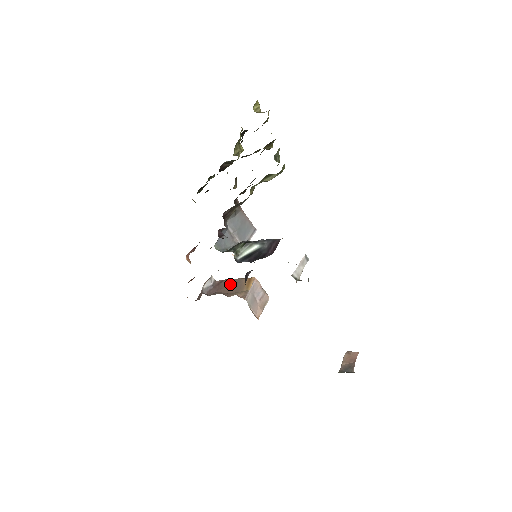
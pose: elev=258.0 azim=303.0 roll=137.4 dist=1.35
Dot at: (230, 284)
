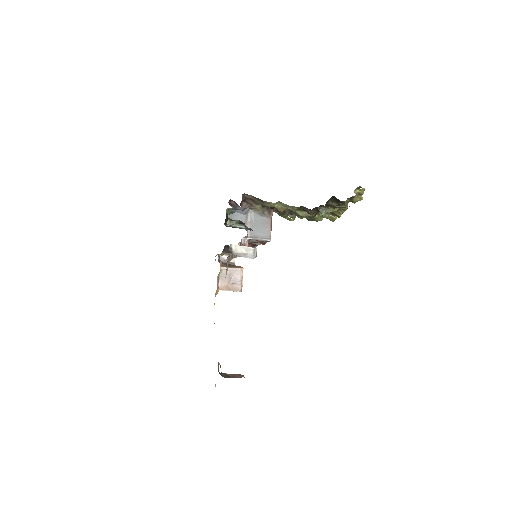
Dot at: occluded
